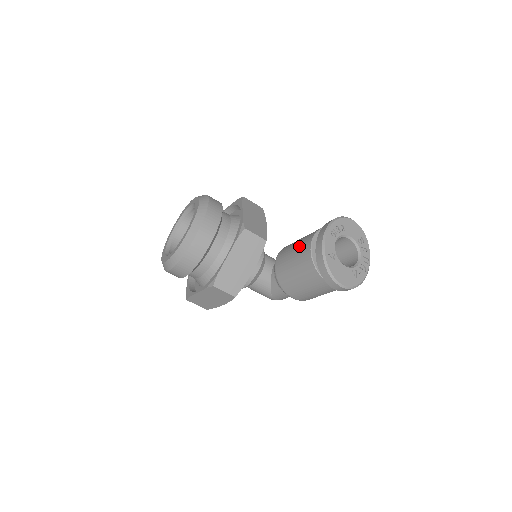
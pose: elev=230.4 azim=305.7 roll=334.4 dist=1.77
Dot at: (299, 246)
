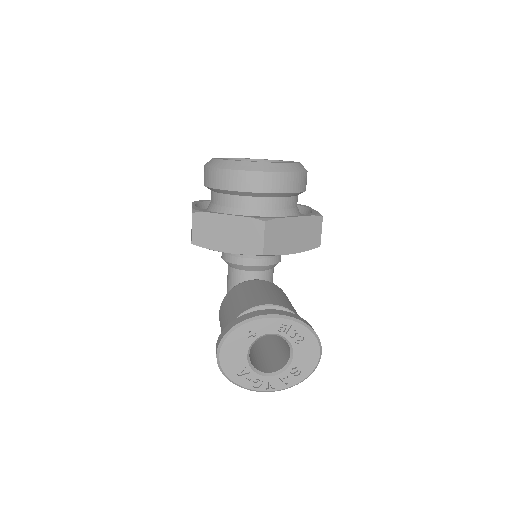
Dot at: (267, 295)
